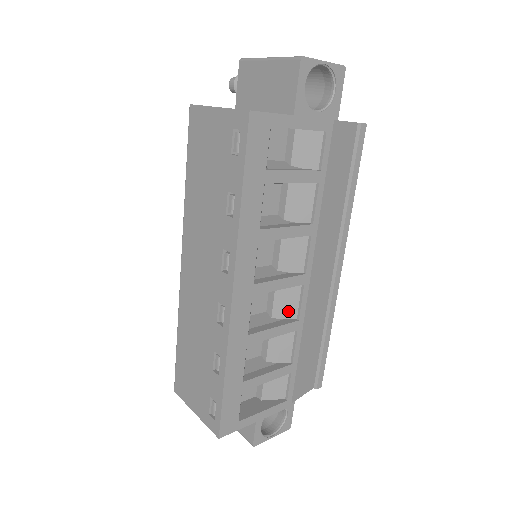
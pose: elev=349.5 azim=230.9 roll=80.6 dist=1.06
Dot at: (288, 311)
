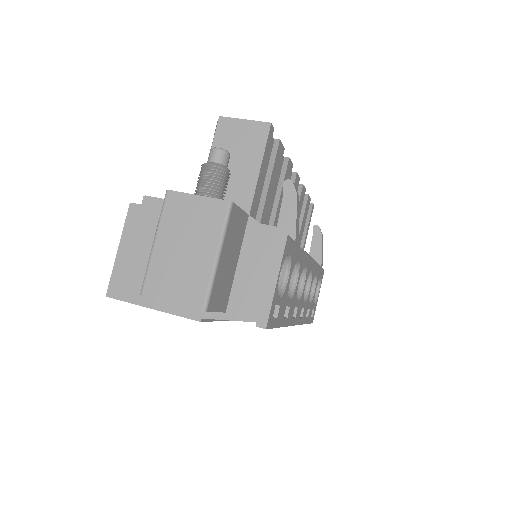
Dot at: occluded
